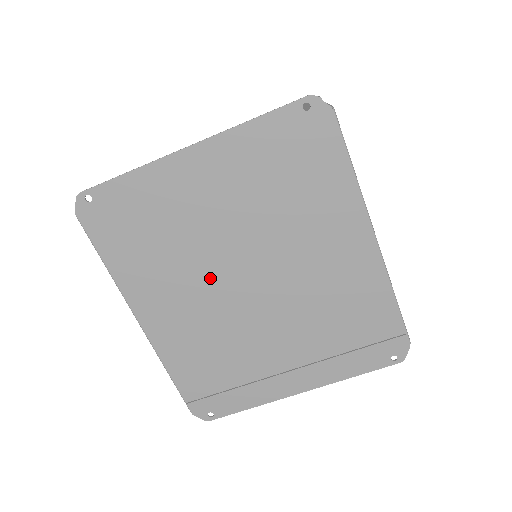
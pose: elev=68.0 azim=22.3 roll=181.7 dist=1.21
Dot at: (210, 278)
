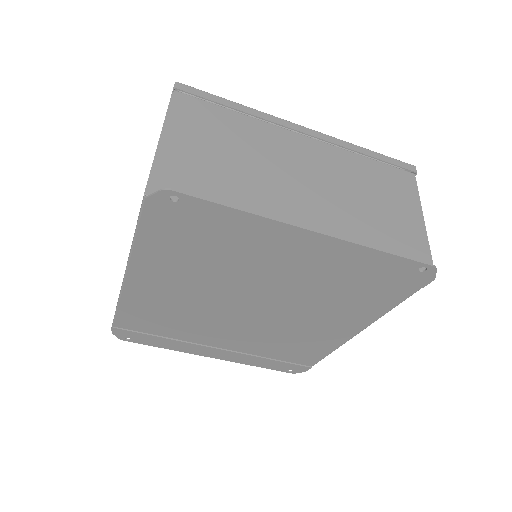
Dot at: (221, 292)
